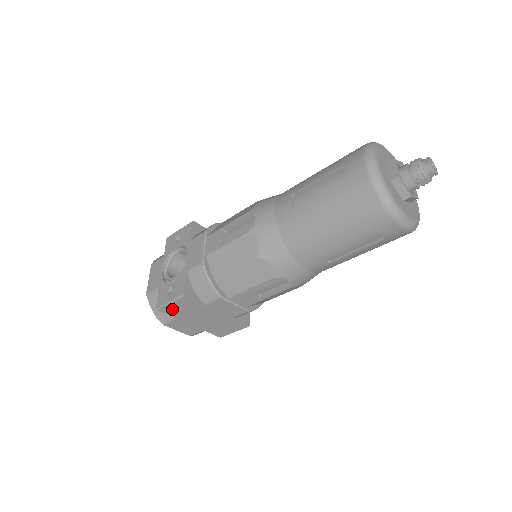
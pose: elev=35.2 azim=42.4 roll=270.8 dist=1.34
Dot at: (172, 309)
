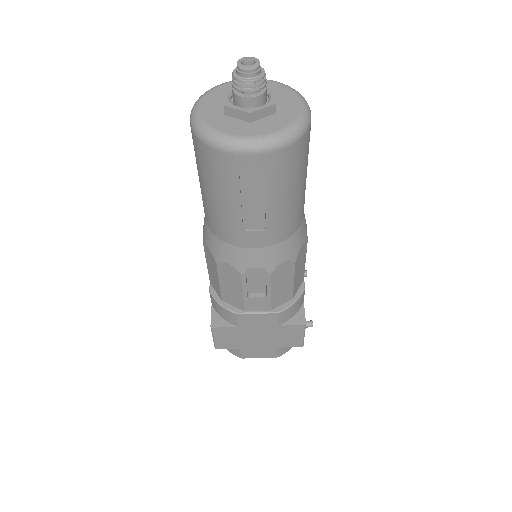
Dot at: (224, 343)
